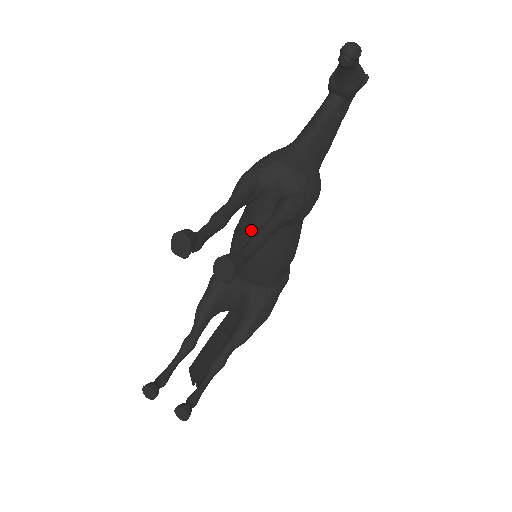
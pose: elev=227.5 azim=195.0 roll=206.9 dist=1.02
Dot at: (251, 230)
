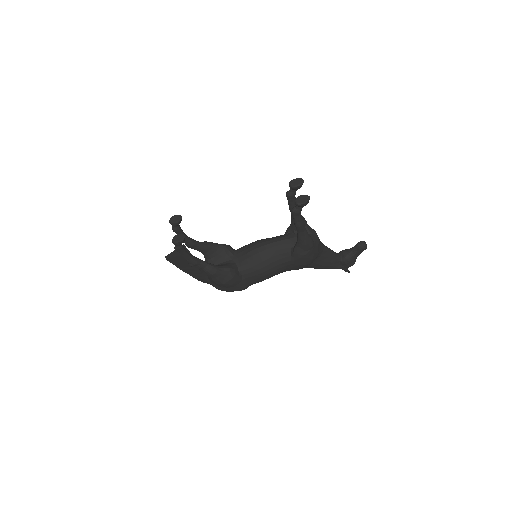
Dot at: (277, 239)
